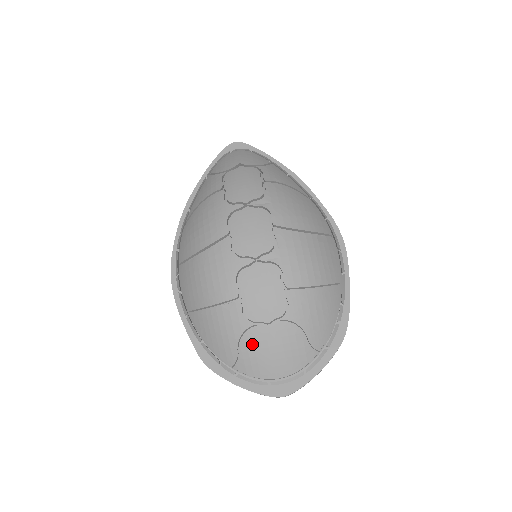
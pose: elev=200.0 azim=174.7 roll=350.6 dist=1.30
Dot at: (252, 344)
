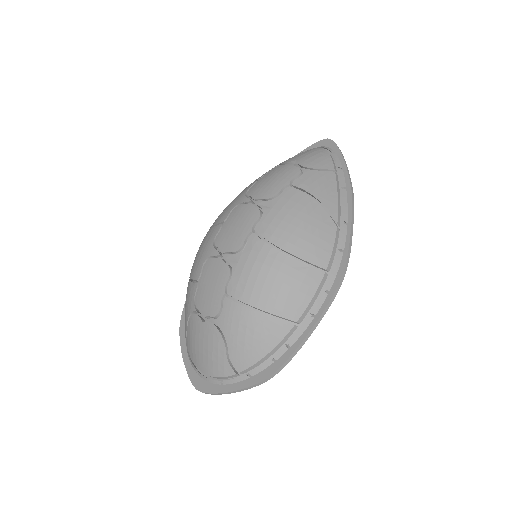
Dot at: (192, 327)
